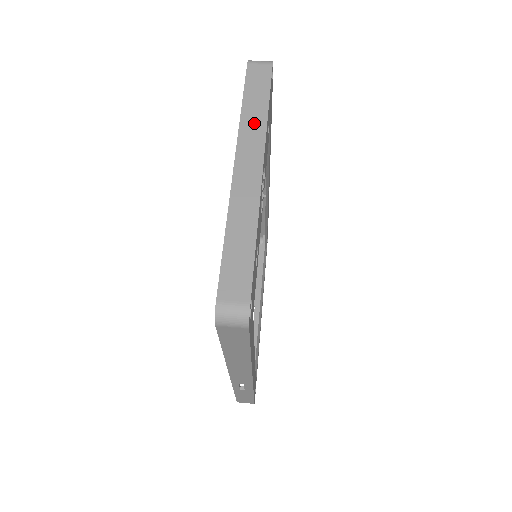
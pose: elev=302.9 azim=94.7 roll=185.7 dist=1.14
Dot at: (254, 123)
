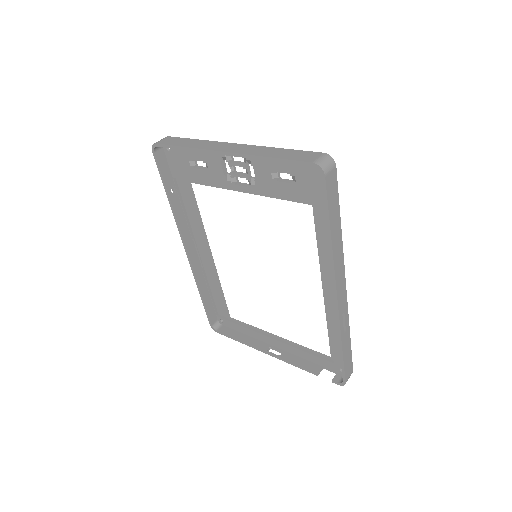
Dot at: (202, 144)
